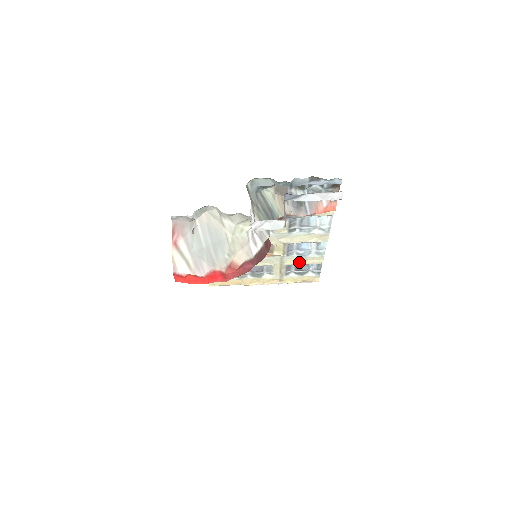
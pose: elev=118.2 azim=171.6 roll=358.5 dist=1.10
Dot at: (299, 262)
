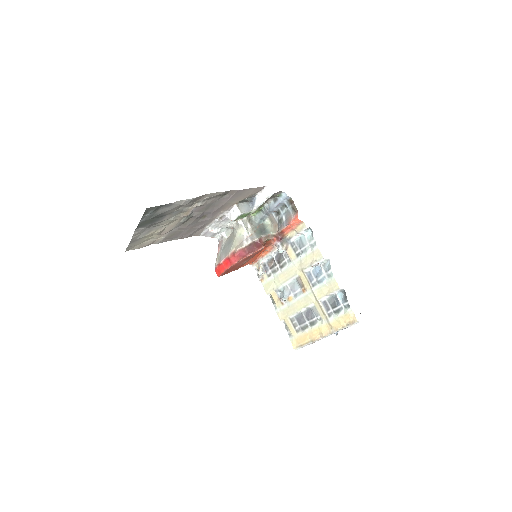
Dot at: (325, 293)
